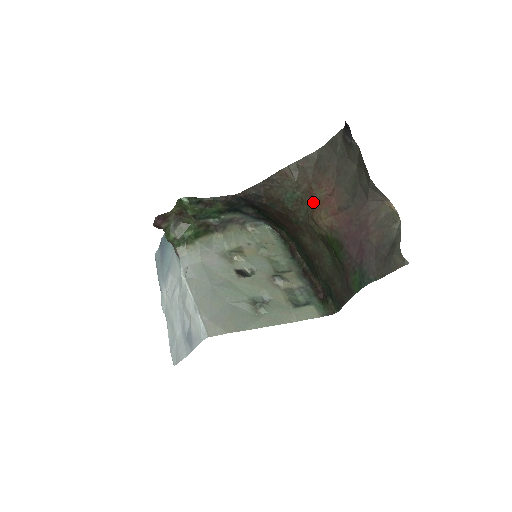
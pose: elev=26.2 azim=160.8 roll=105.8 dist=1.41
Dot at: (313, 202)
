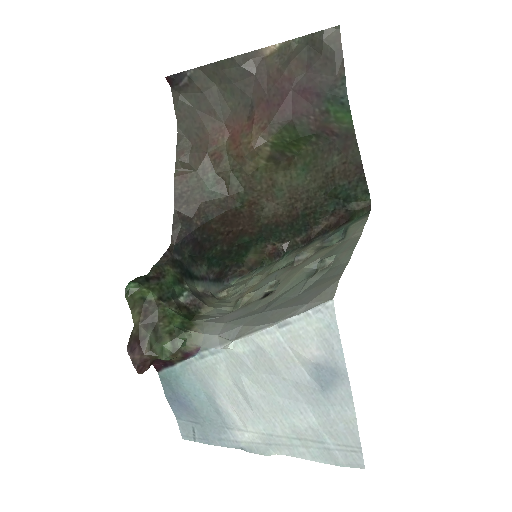
Dot at: (228, 157)
